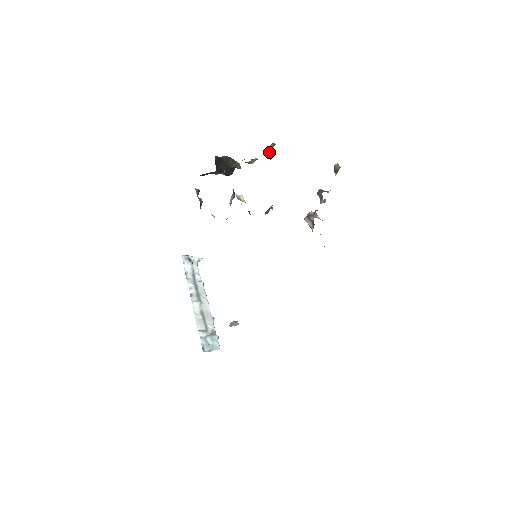
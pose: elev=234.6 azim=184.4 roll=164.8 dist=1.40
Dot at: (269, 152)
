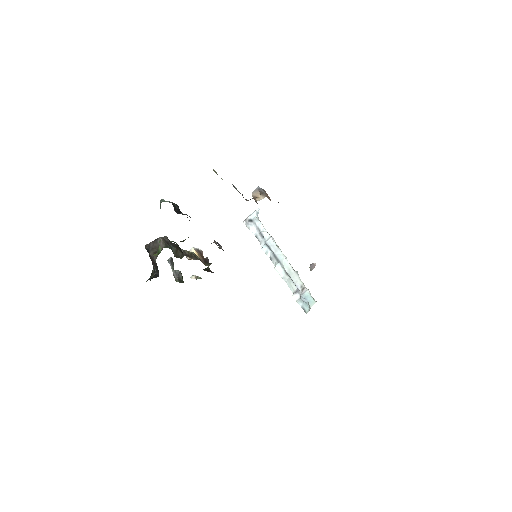
Dot at: occluded
